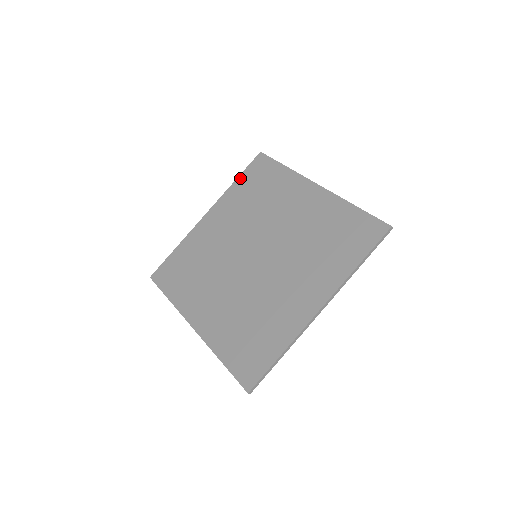
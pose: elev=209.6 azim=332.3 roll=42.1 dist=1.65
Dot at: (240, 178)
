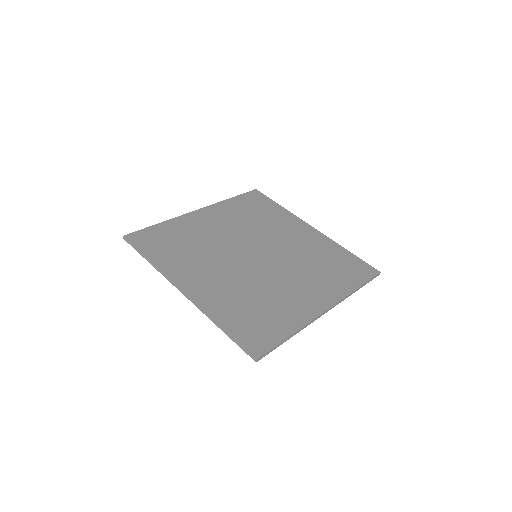
Dot at: (236, 198)
